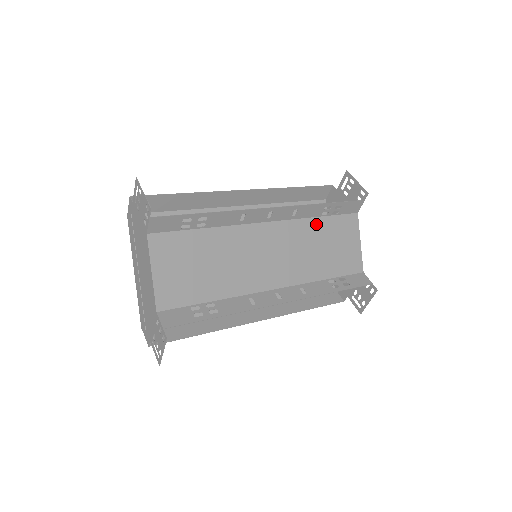
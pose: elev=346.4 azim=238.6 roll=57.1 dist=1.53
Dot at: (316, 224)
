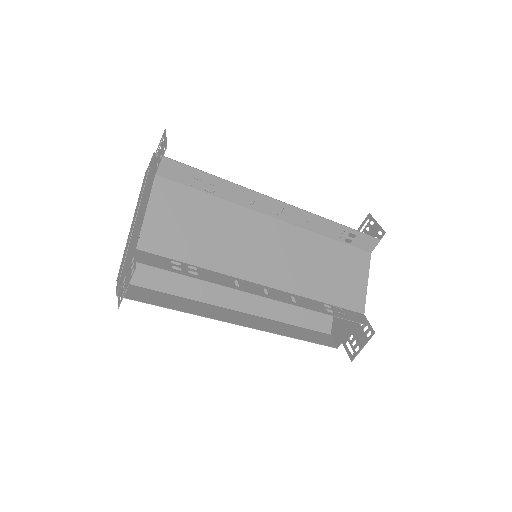
Dot at: (325, 243)
